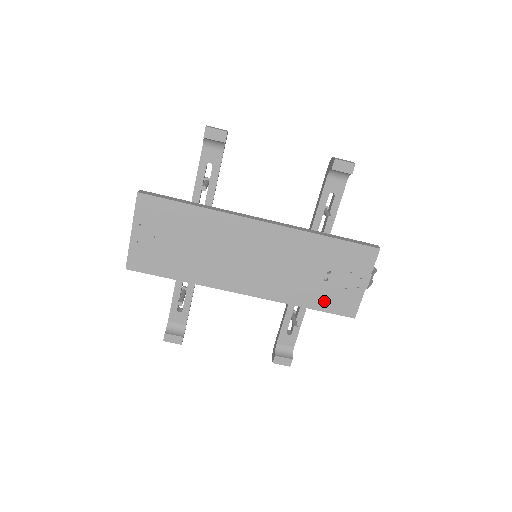
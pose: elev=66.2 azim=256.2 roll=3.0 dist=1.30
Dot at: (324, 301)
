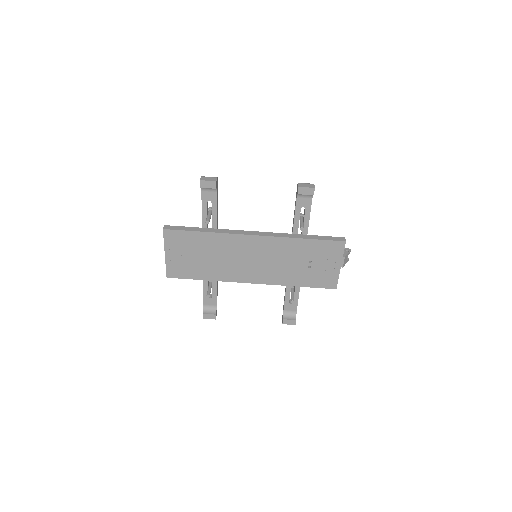
Dot at: (311, 281)
